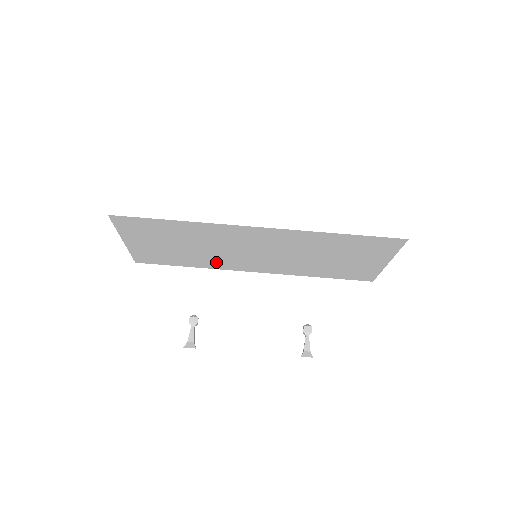
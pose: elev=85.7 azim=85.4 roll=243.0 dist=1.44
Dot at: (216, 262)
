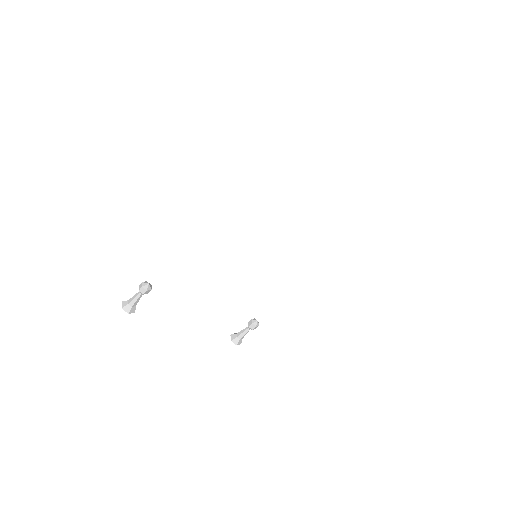
Dot at: occluded
